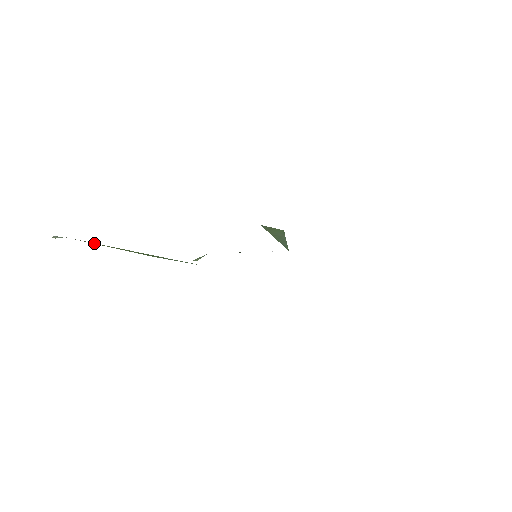
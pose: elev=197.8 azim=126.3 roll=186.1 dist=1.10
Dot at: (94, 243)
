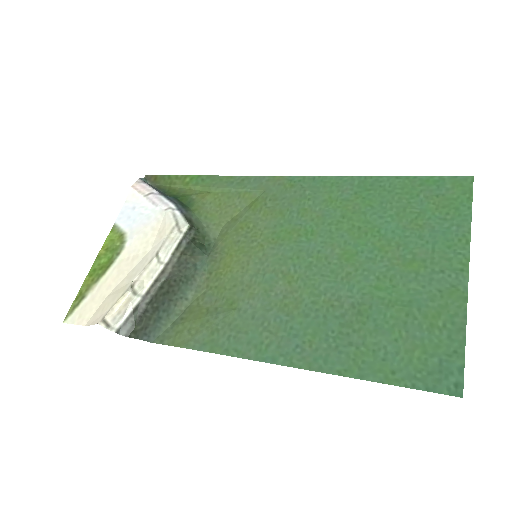
Dot at: (167, 185)
